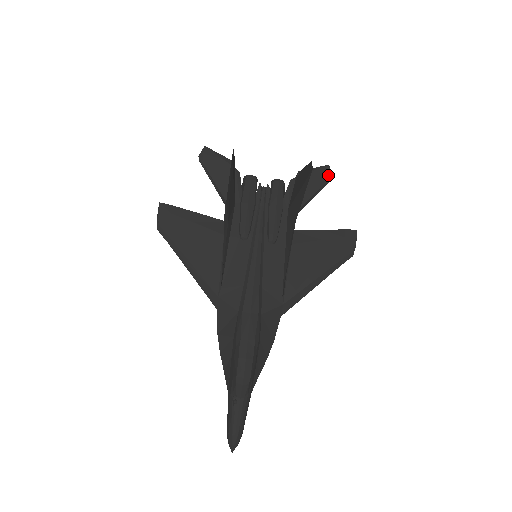
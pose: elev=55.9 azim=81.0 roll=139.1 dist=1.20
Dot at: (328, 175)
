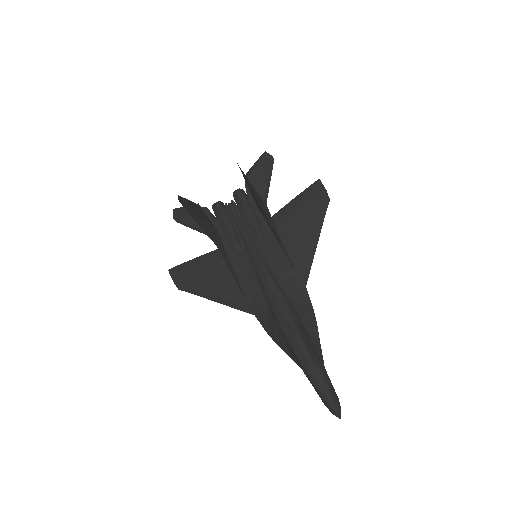
Dot at: (269, 158)
